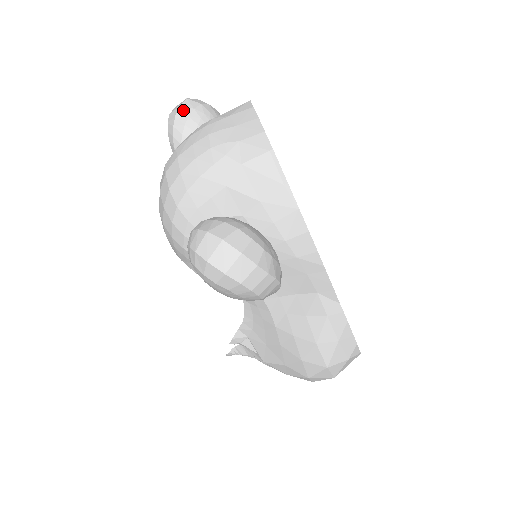
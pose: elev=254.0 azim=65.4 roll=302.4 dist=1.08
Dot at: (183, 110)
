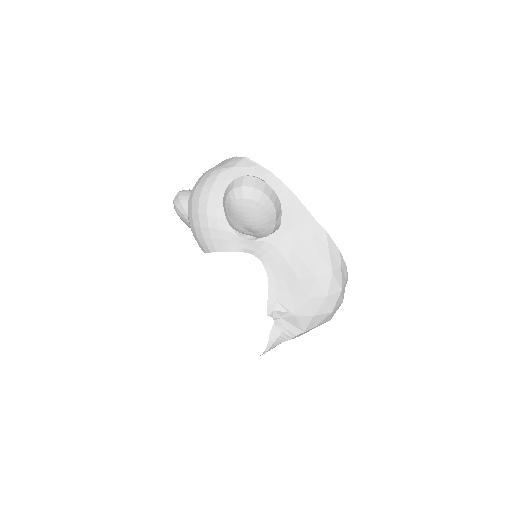
Dot at: (181, 192)
